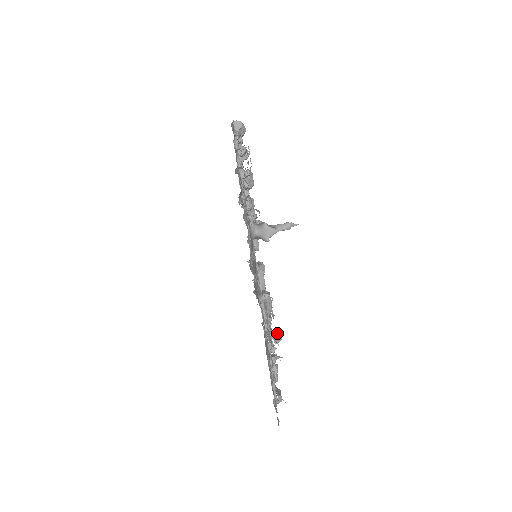
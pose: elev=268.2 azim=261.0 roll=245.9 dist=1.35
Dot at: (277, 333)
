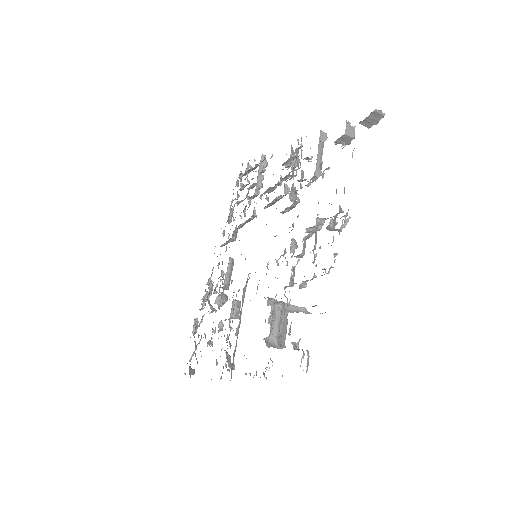
Dot at: occluded
